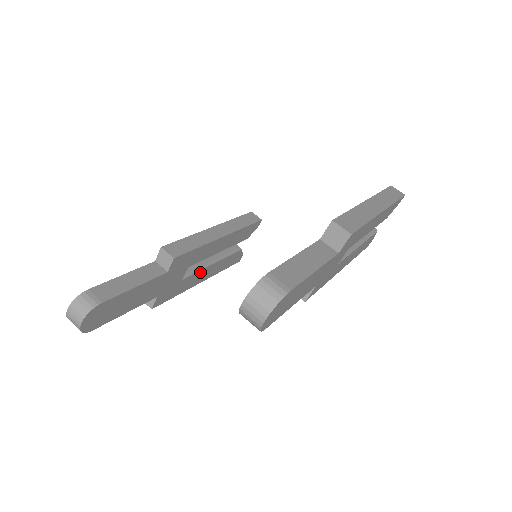
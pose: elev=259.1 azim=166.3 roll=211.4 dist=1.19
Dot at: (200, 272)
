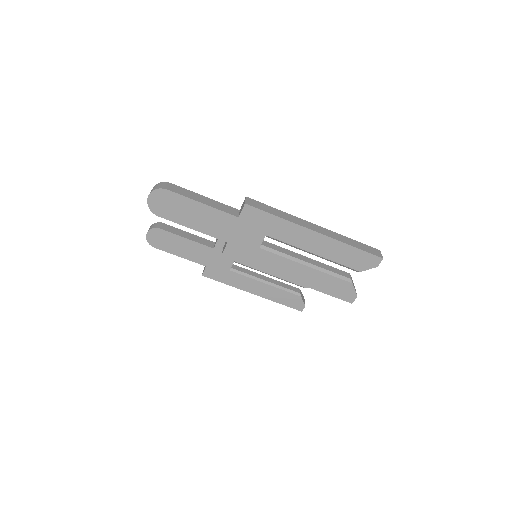
Dot at: (250, 280)
